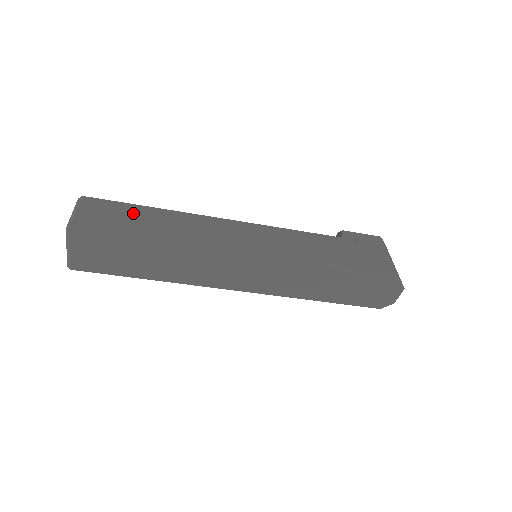
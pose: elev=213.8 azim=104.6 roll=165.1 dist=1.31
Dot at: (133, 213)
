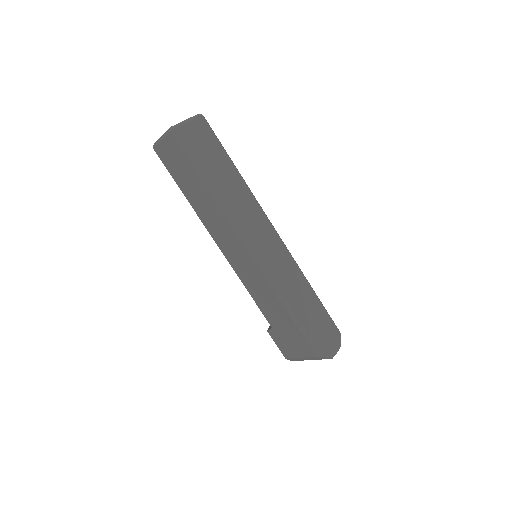
Dot at: occluded
